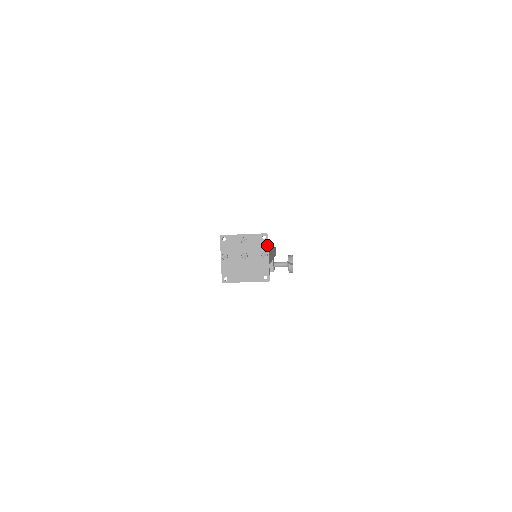
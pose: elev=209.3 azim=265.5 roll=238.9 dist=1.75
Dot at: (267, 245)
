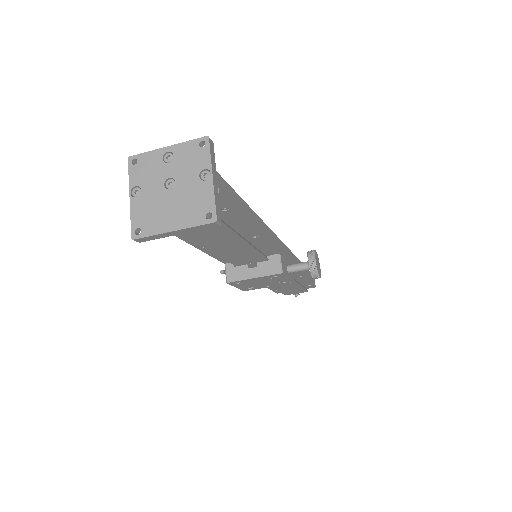
Dot at: (208, 156)
